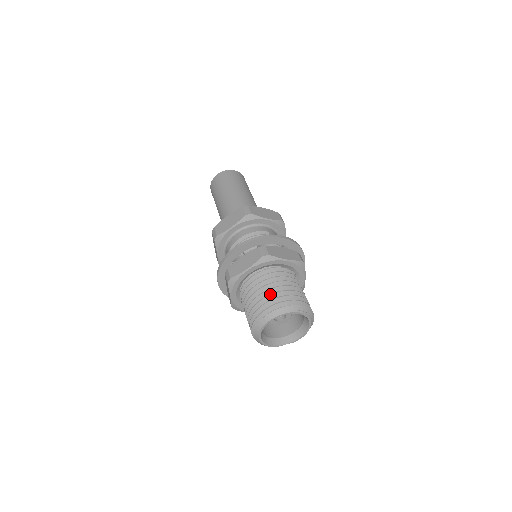
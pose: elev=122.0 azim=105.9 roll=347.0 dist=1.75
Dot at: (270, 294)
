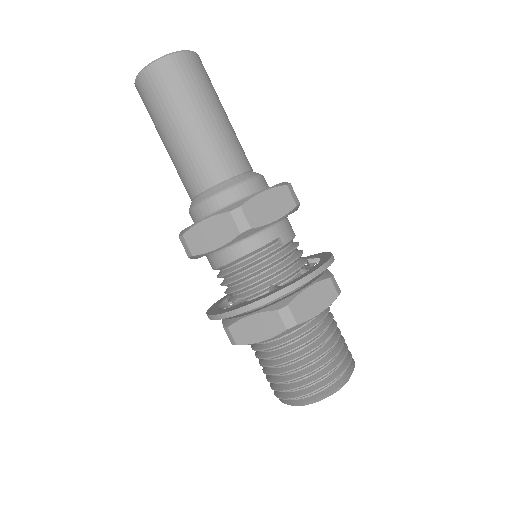
Dot at: (303, 376)
